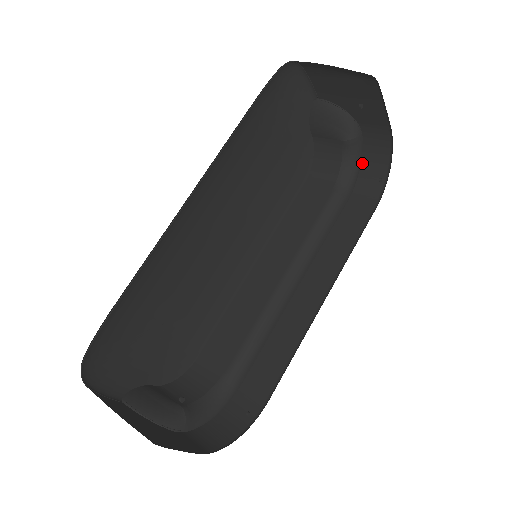
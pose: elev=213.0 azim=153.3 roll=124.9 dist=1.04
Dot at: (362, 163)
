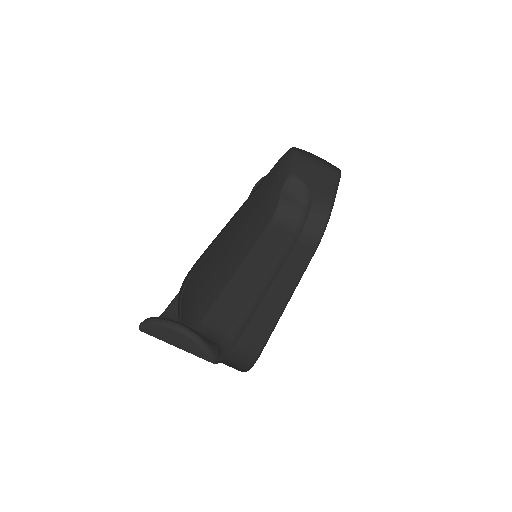
Dot at: (306, 222)
